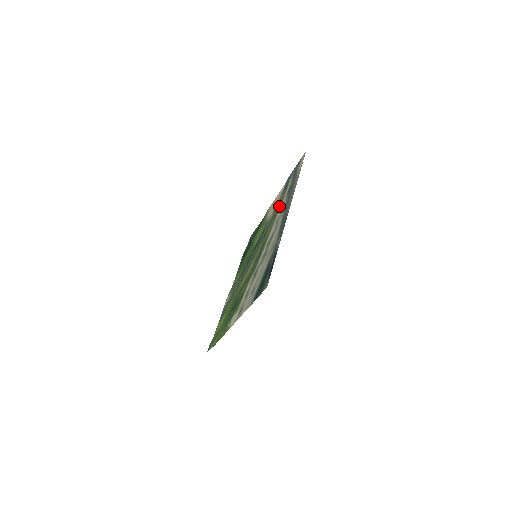
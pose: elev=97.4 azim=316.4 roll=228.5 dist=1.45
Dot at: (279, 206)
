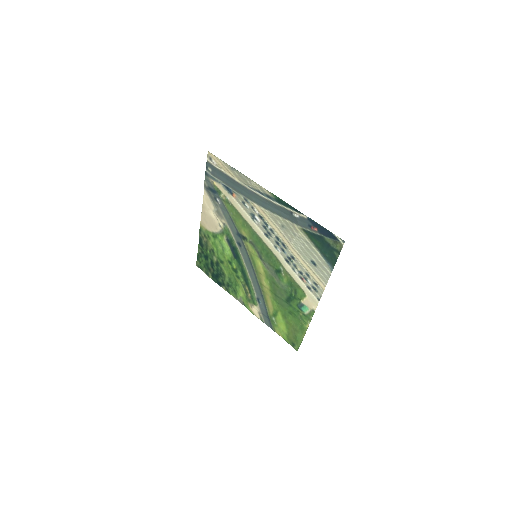
Dot at: (230, 208)
